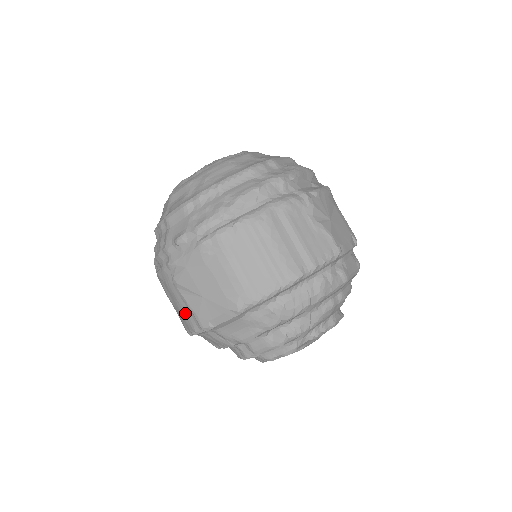
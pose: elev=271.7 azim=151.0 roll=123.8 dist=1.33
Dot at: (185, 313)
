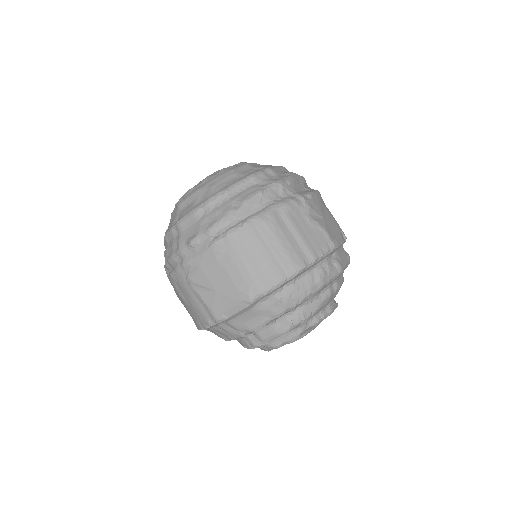
Dot at: (199, 308)
